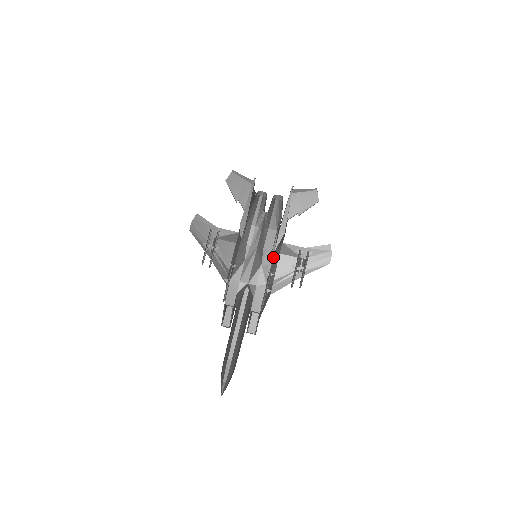
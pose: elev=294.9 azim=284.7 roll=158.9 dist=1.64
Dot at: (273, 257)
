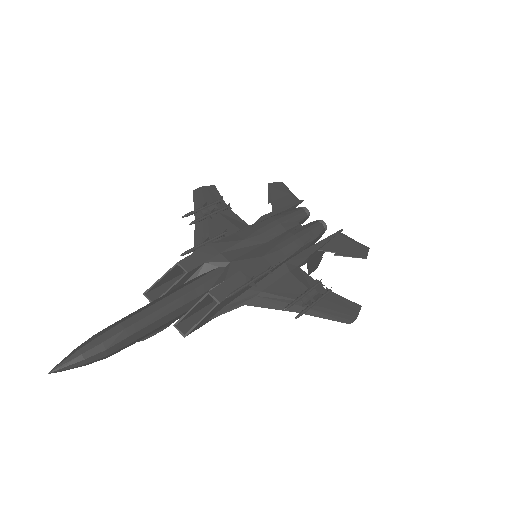
Dot at: (280, 266)
